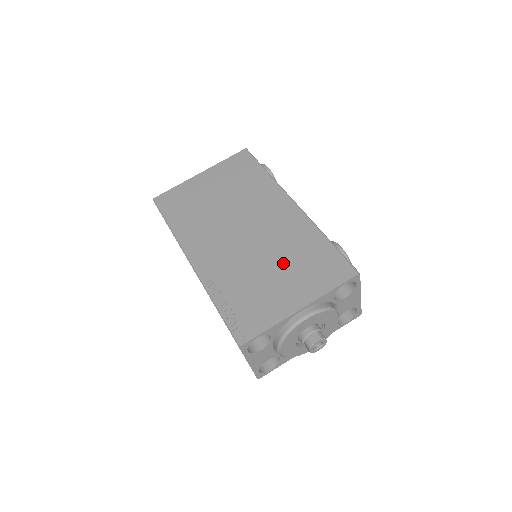
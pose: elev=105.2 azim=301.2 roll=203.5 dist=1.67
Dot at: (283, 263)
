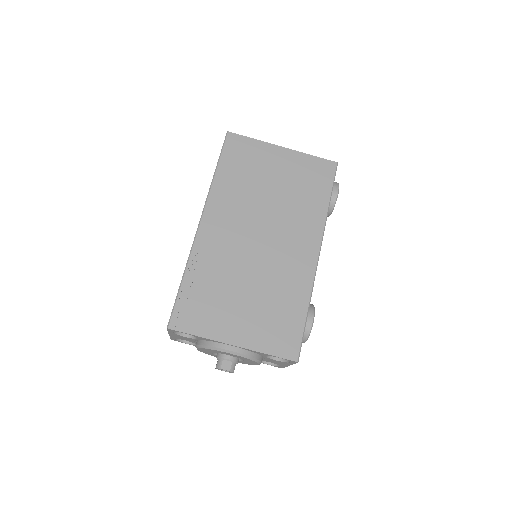
Dot at: (259, 296)
